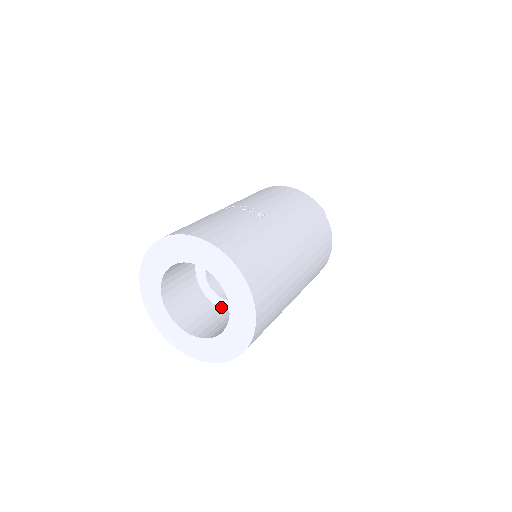
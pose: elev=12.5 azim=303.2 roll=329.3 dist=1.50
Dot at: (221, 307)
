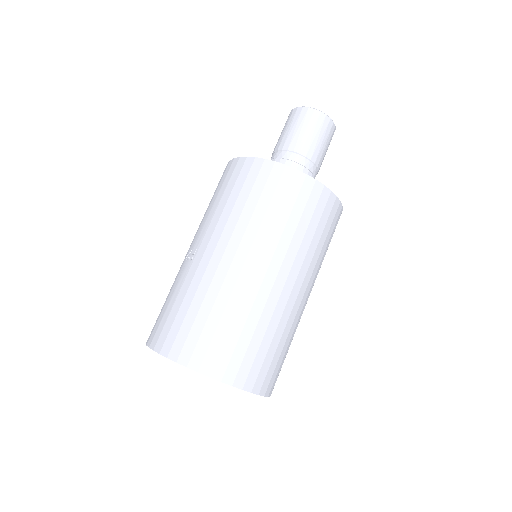
Dot at: occluded
